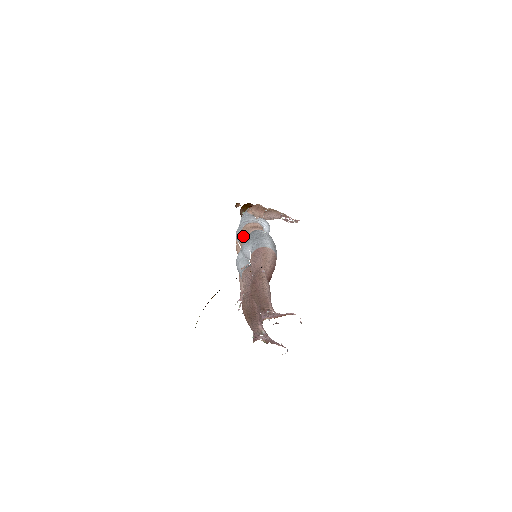
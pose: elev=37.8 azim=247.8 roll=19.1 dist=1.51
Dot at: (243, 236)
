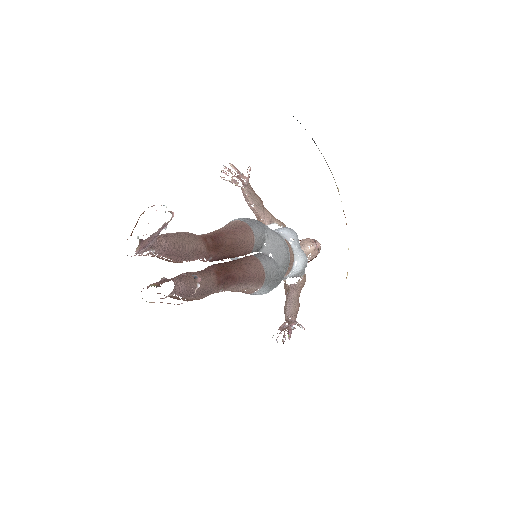
Dot at: occluded
